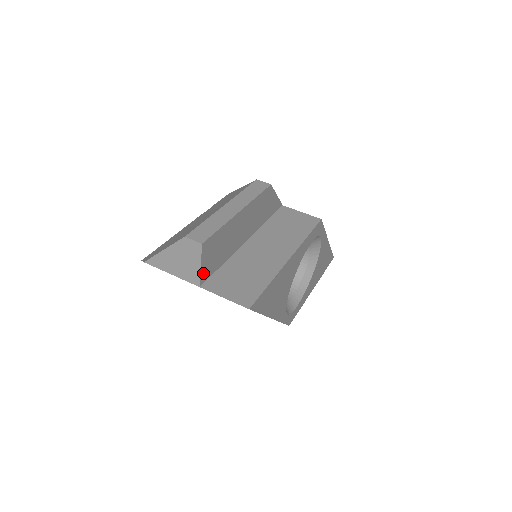
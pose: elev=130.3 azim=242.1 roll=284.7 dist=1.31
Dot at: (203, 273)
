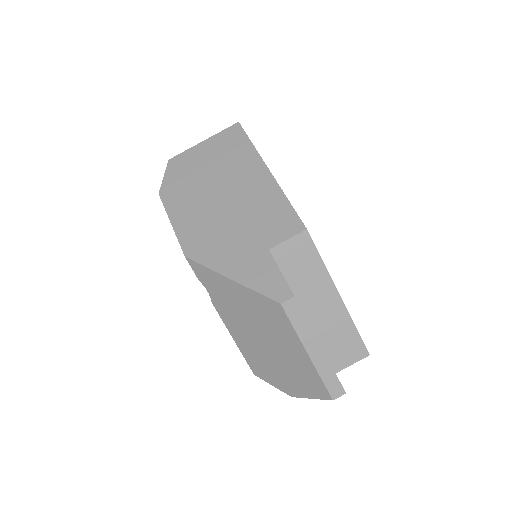
Dot at: occluded
